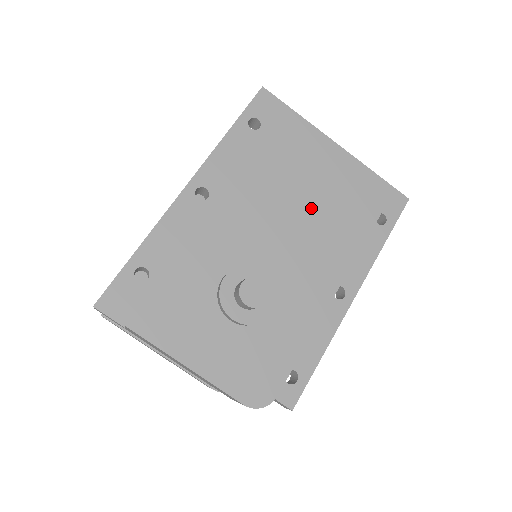
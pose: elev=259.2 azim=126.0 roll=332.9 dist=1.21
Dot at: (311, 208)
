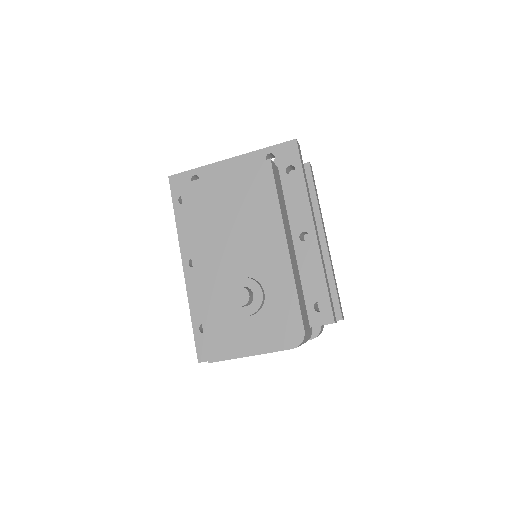
Dot at: (237, 220)
